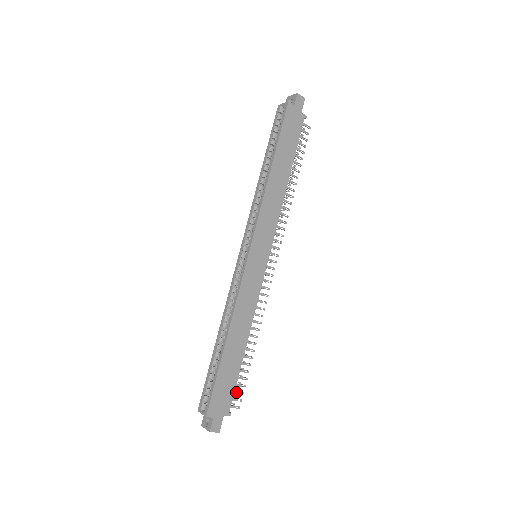
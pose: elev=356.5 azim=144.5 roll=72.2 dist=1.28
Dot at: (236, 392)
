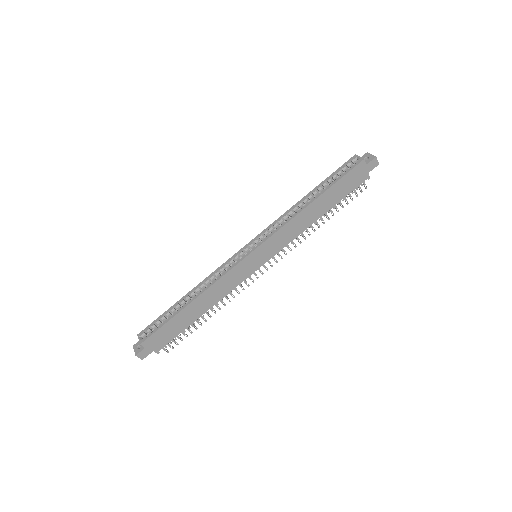
Dot at: (173, 340)
